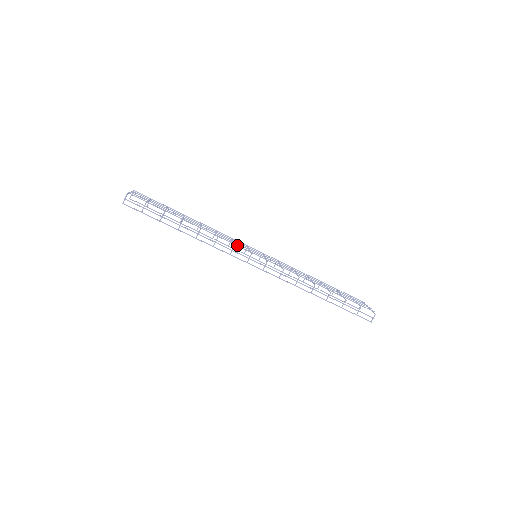
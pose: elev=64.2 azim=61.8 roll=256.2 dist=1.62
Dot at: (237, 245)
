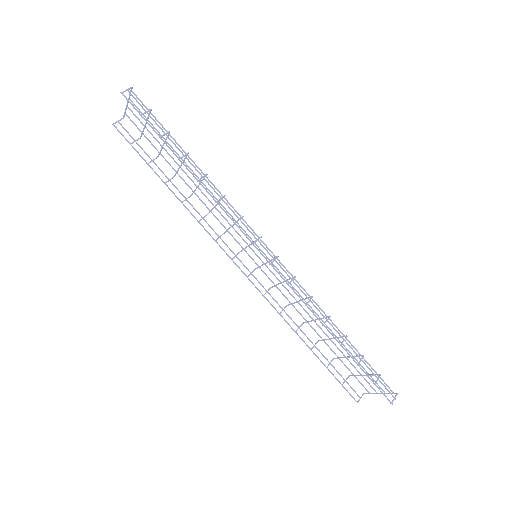
Dot at: (244, 220)
